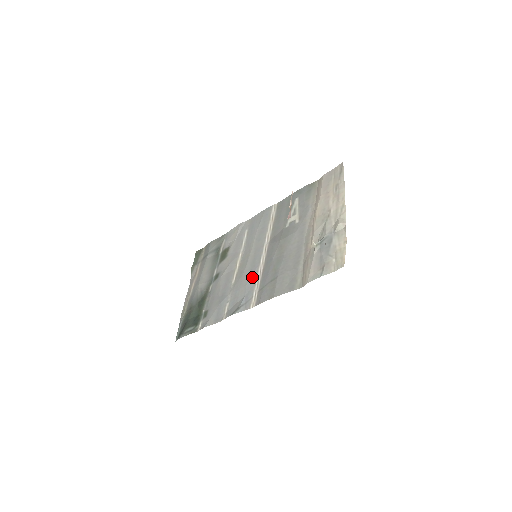
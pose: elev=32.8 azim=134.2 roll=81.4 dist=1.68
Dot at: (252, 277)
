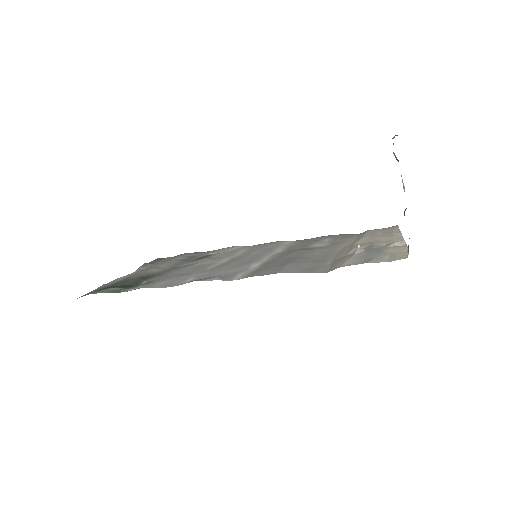
Dot at: (244, 265)
